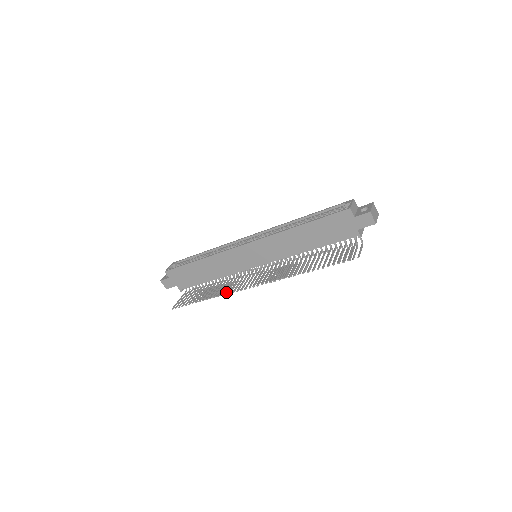
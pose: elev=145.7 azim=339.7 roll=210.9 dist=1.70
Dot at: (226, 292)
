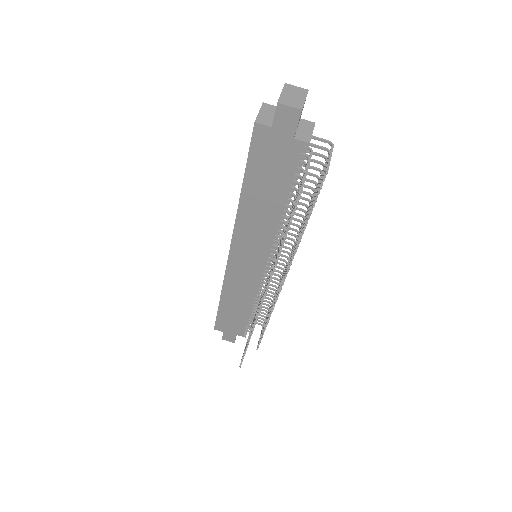
Dot at: (254, 322)
